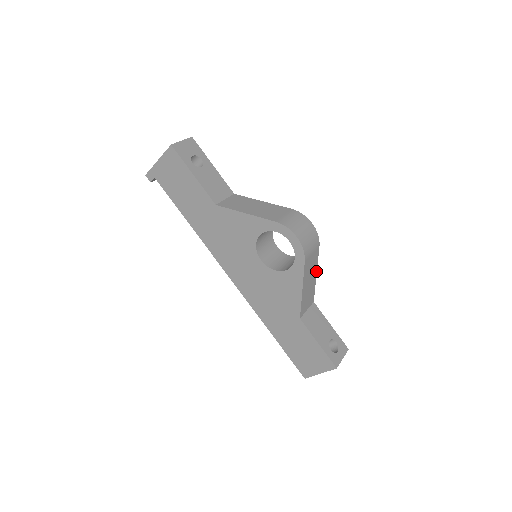
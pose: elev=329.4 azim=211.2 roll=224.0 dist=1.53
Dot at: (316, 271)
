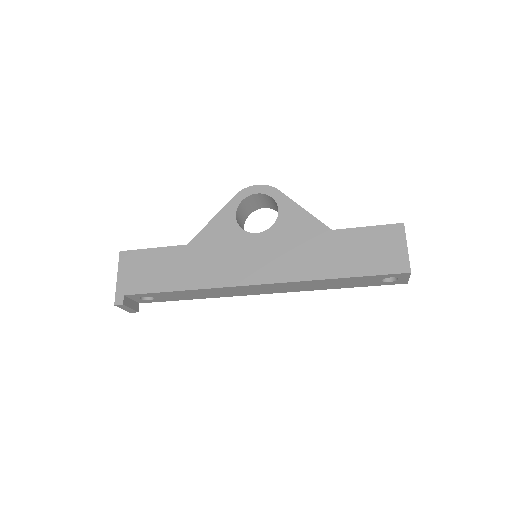
Dot at: occluded
